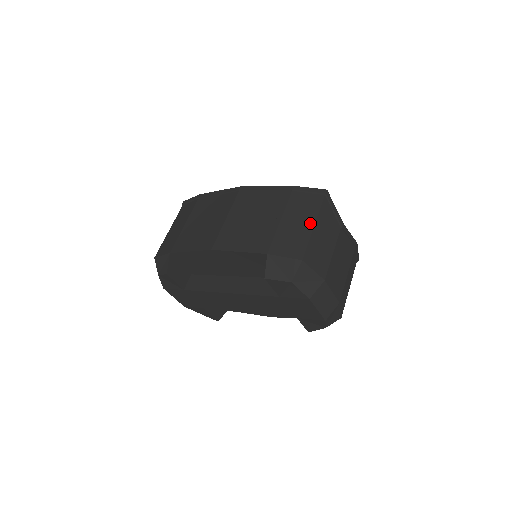
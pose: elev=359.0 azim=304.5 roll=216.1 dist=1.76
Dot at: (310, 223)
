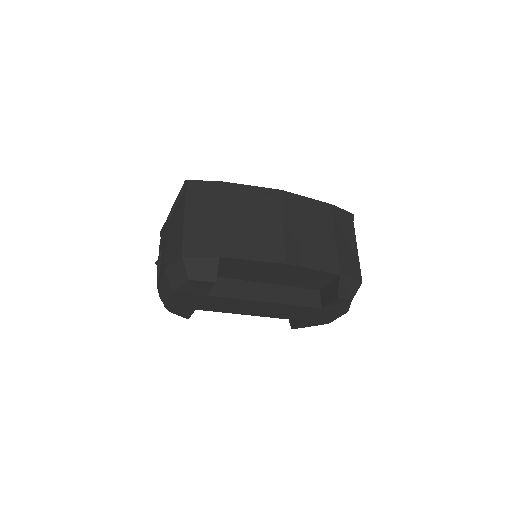
Dot at: (355, 246)
